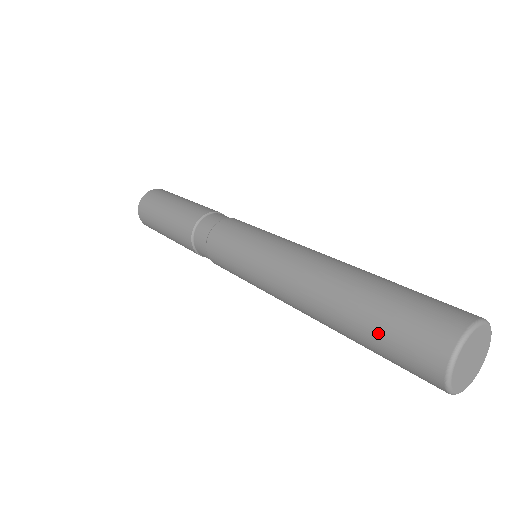
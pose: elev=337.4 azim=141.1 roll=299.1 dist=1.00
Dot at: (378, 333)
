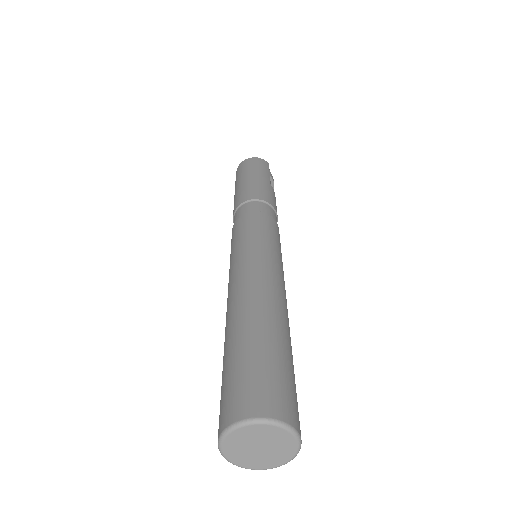
Dot at: (225, 370)
